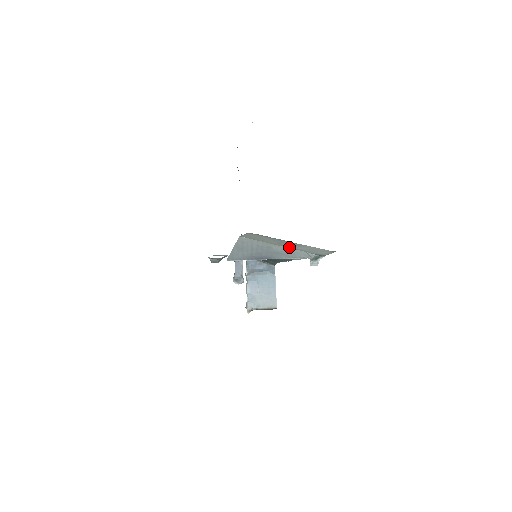
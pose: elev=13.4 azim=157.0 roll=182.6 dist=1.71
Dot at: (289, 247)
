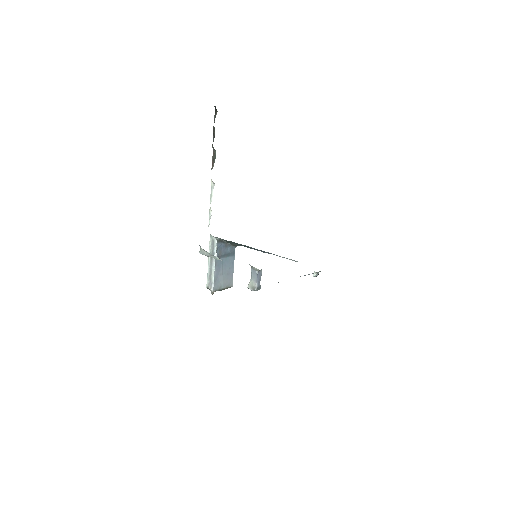
Dot at: occluded
